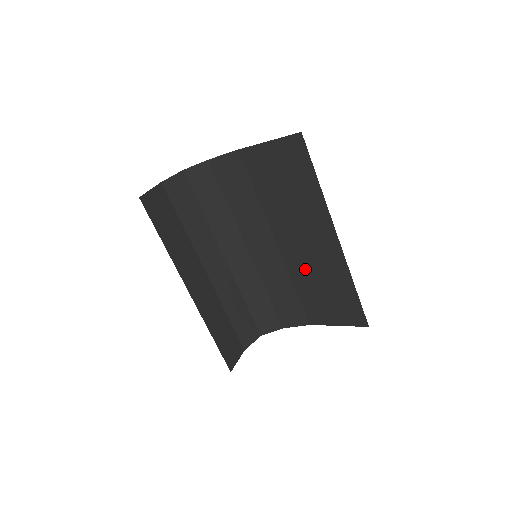
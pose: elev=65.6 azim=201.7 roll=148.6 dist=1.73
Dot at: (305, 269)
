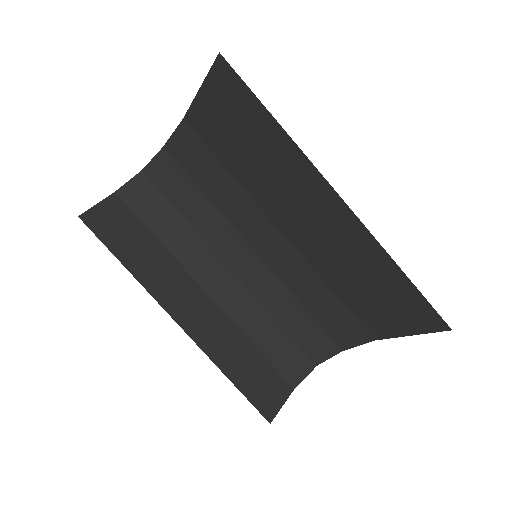
Dot at: (327, 258)
